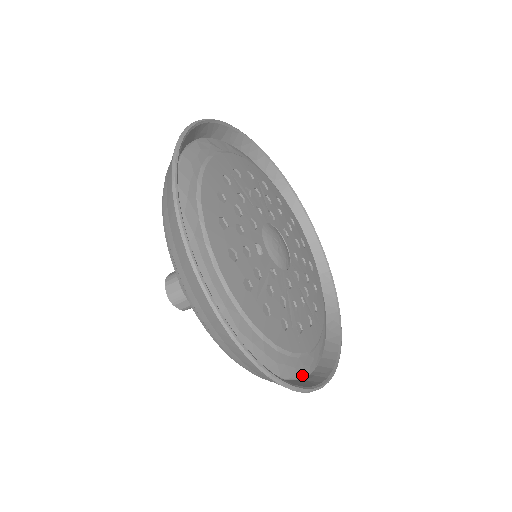
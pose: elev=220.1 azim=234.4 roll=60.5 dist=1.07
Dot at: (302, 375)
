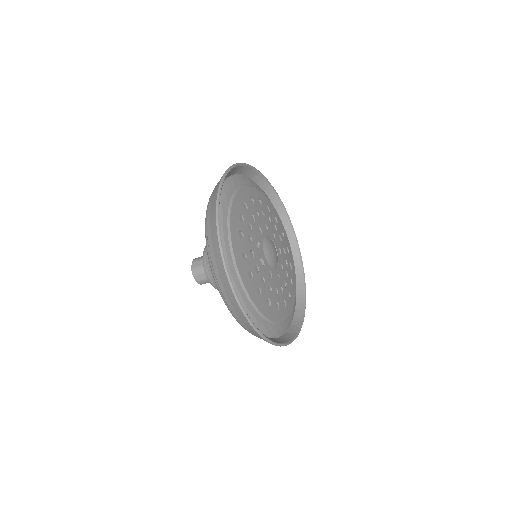
Dot at: (261, 331)
